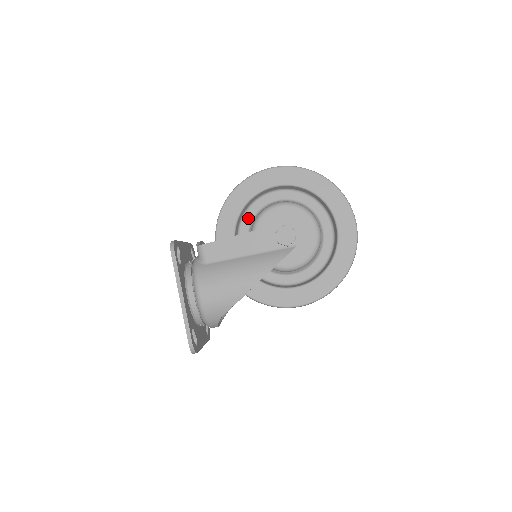
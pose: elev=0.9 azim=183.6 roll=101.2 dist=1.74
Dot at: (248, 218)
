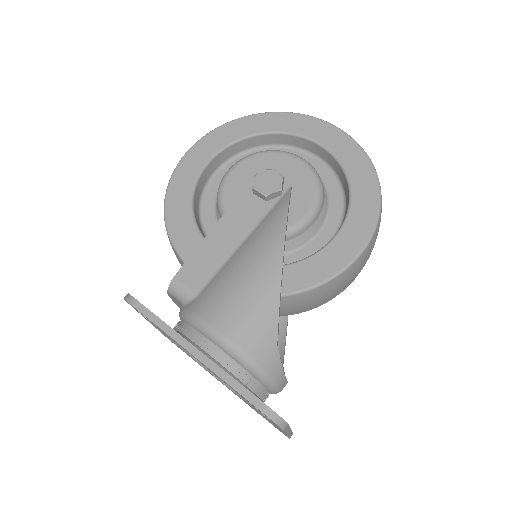
Dot at: (209, 221)
